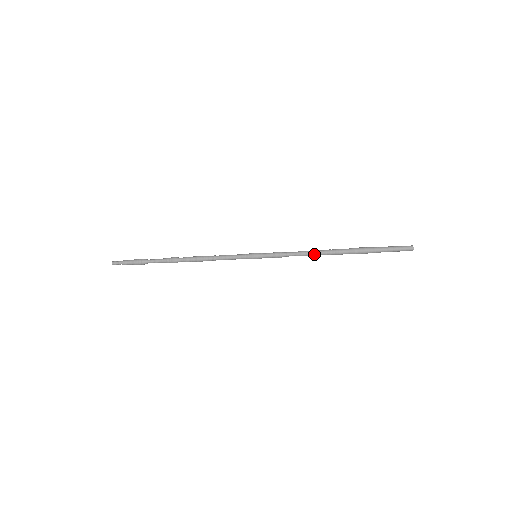
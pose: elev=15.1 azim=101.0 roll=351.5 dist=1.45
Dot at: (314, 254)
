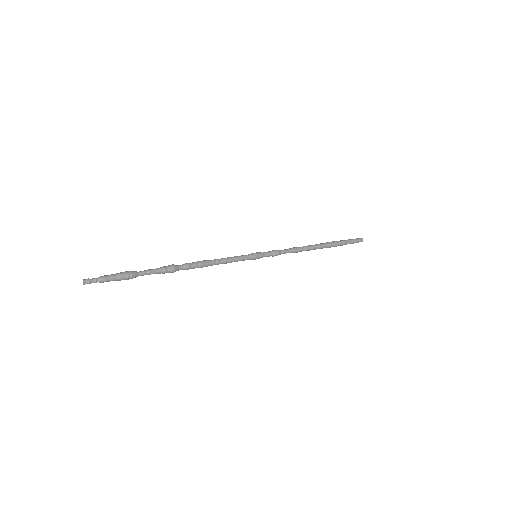
Dot at: (303, 250)
